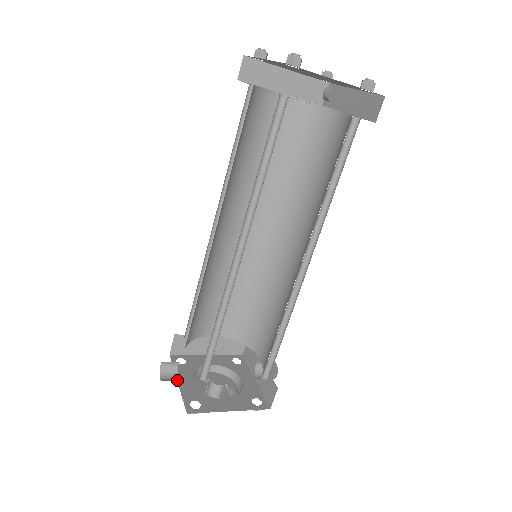
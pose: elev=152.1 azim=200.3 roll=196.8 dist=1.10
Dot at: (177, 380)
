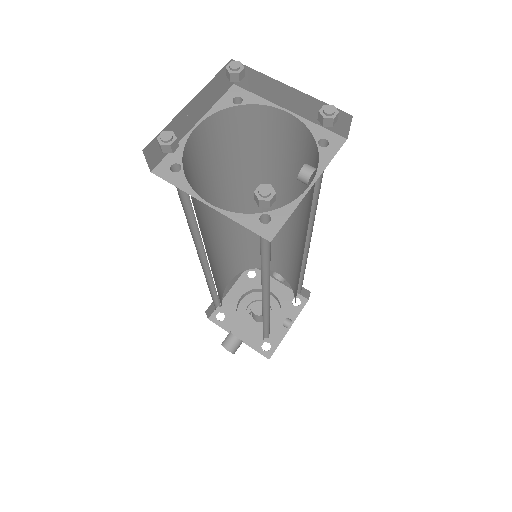
Dot at: (239, 341)
